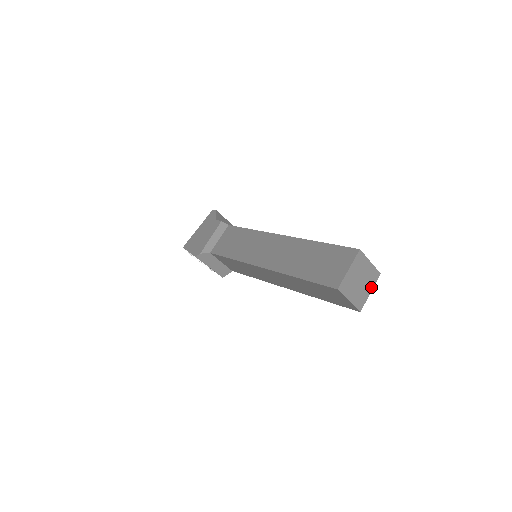
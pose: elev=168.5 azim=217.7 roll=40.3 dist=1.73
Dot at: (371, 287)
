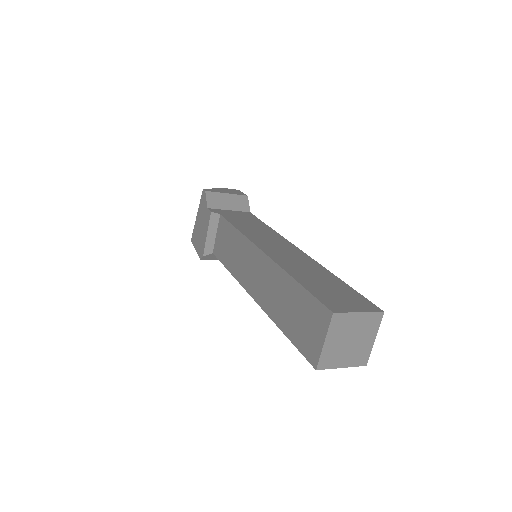
Dot at: (373, 334)
